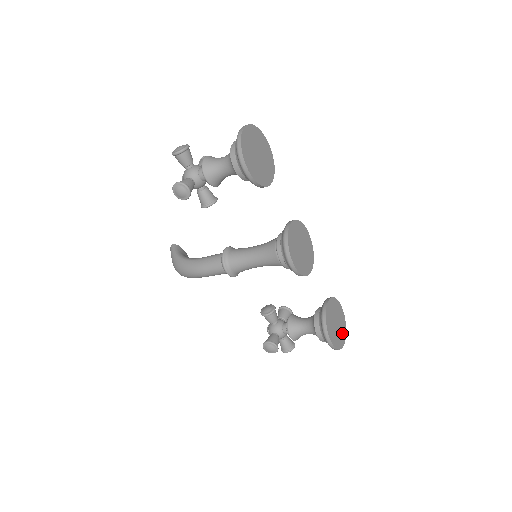
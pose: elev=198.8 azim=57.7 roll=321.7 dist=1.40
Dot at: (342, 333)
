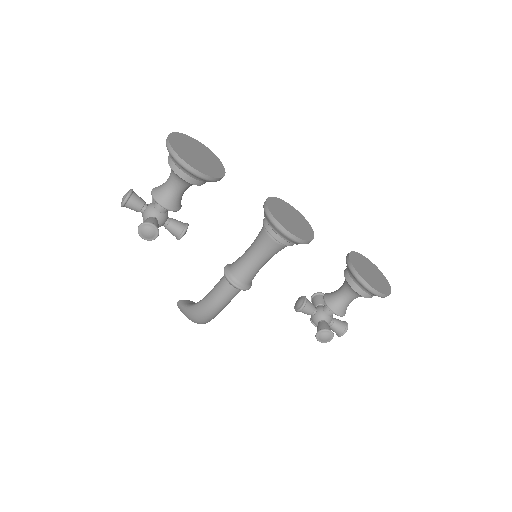
Dot at: (382, 280)
